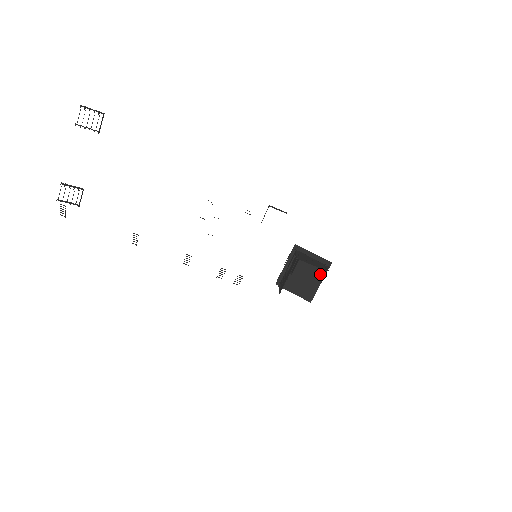
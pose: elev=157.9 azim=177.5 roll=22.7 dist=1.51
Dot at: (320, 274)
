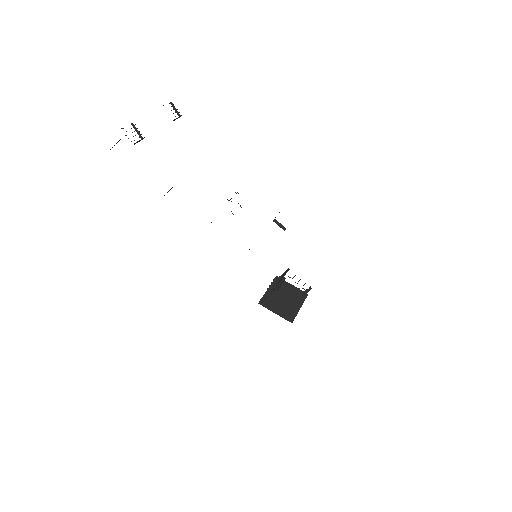
Dot at: (299, 301)
